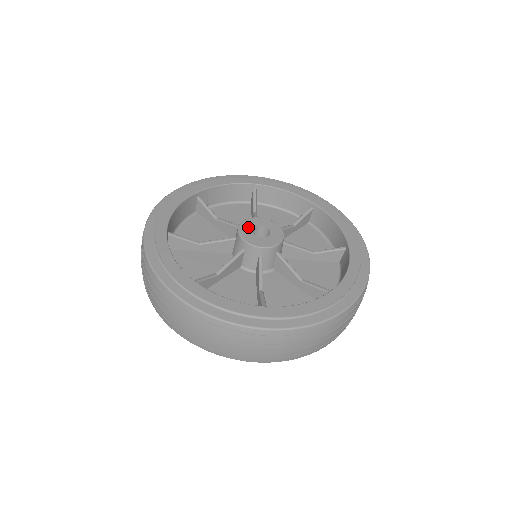
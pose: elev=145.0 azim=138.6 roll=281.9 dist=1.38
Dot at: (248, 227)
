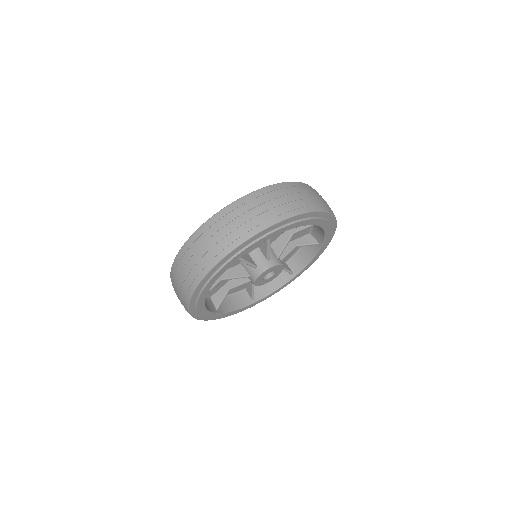
Dot at: occluded
